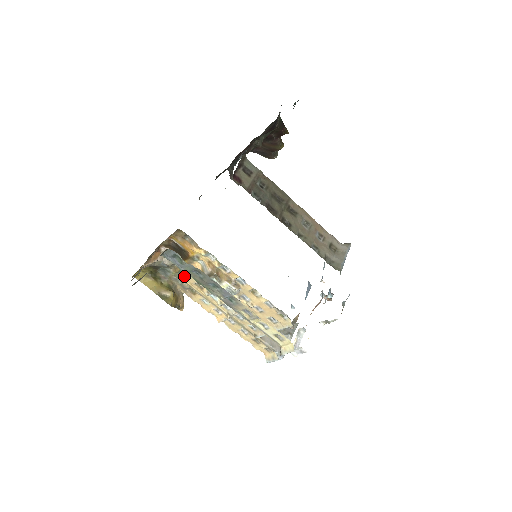
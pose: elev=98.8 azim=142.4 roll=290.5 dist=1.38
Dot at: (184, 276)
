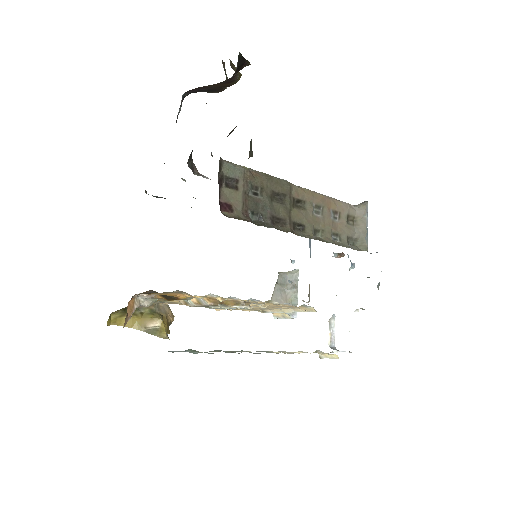
Dot at: occluded
